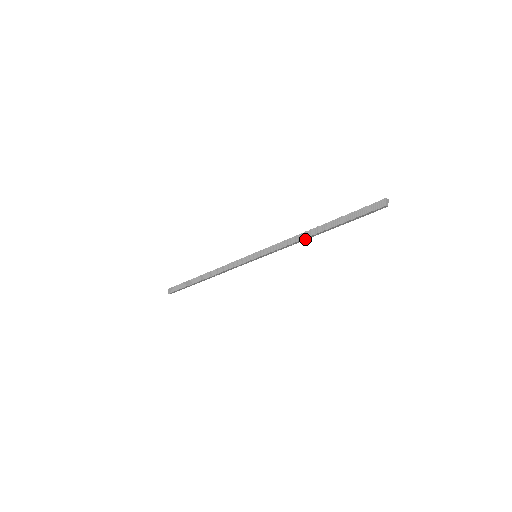
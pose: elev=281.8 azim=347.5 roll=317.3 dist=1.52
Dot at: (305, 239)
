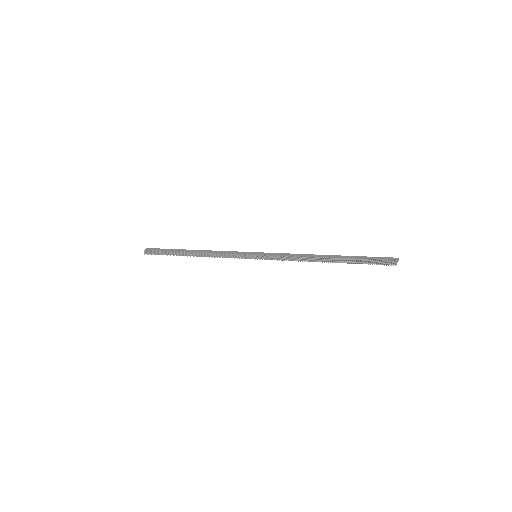
Dot at: (311, 260)
